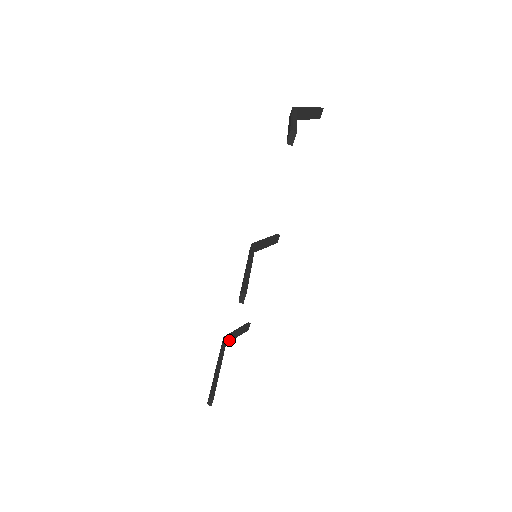
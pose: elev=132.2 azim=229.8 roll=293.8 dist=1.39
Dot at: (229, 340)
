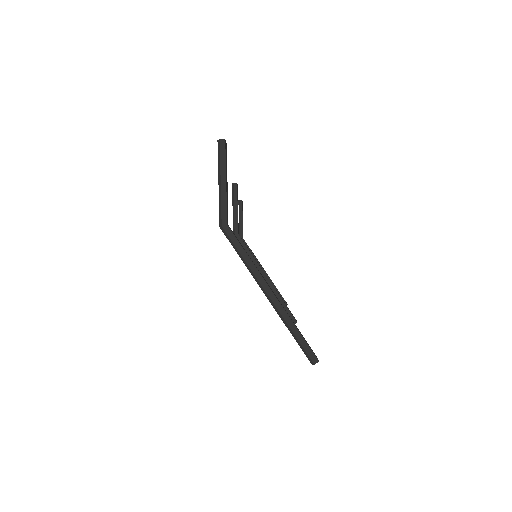
Dot at: occluded
